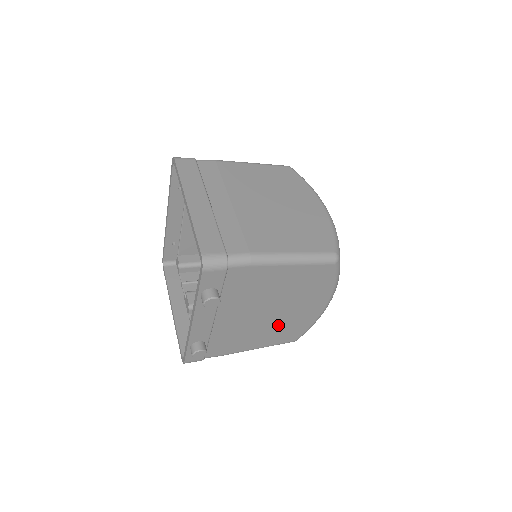
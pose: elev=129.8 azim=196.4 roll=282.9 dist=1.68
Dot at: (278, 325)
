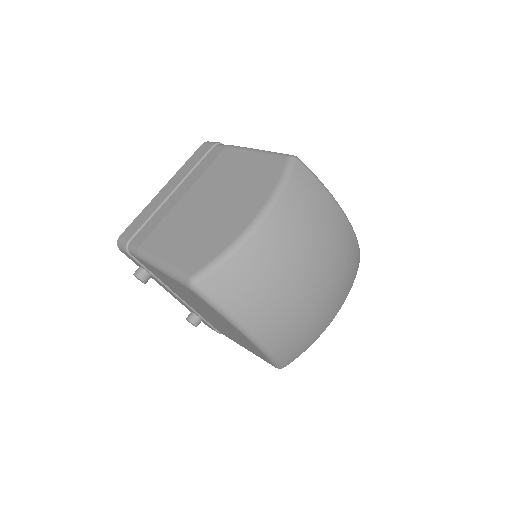
Dot at: occluded
